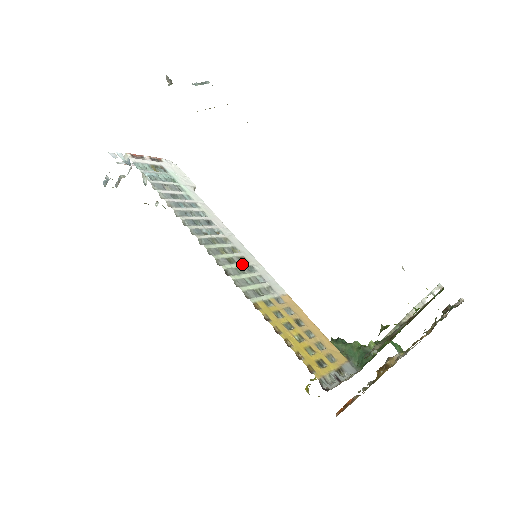
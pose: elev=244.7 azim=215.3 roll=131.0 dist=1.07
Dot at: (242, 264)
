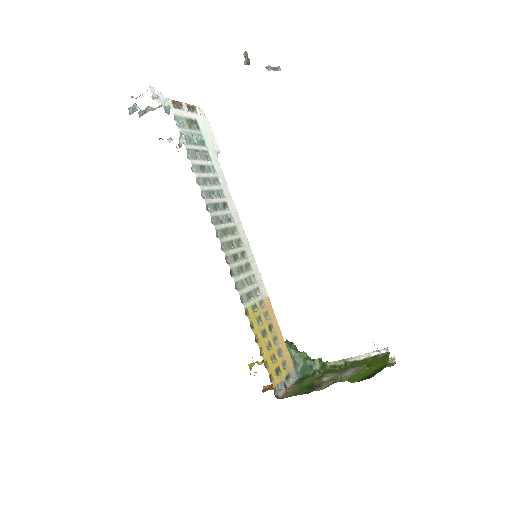
Dot at: (243, 261)
